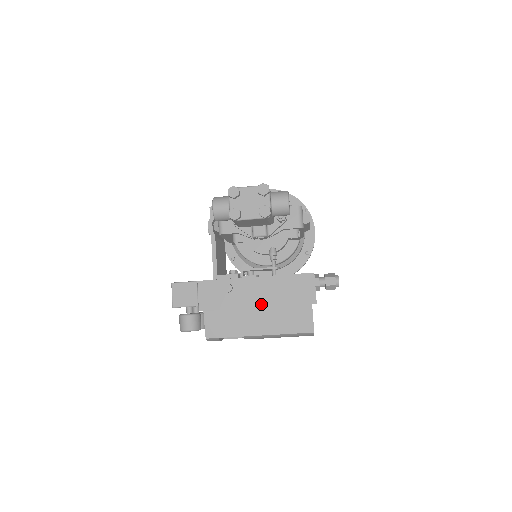
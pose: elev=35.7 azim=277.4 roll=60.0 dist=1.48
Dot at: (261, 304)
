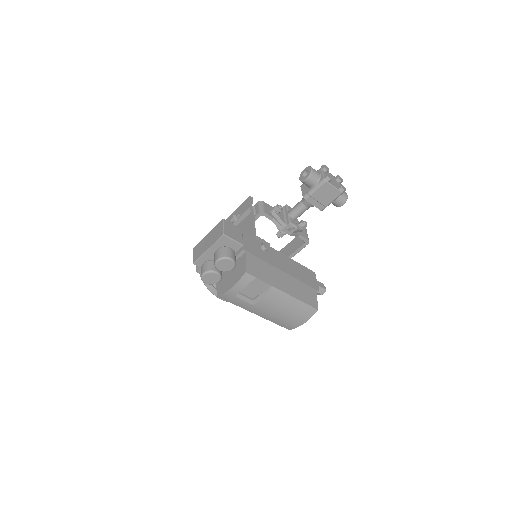
Dot at: (286, 271)
